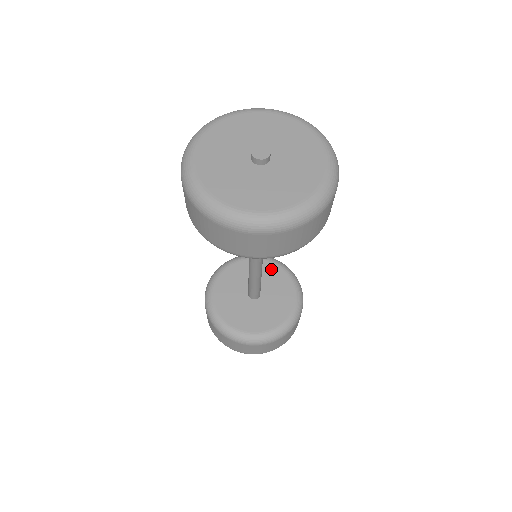
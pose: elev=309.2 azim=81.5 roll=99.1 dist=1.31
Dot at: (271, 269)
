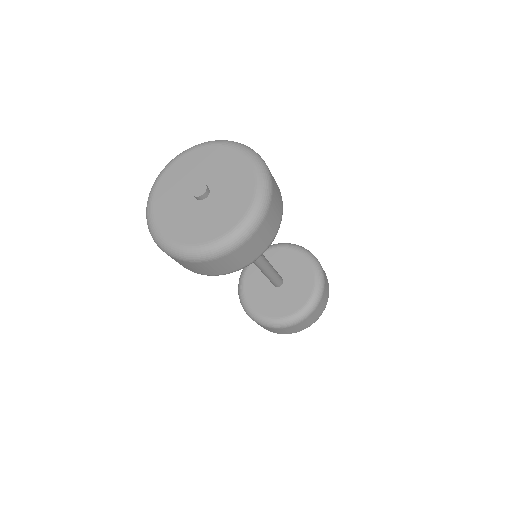
Dot at: (301, 262)
